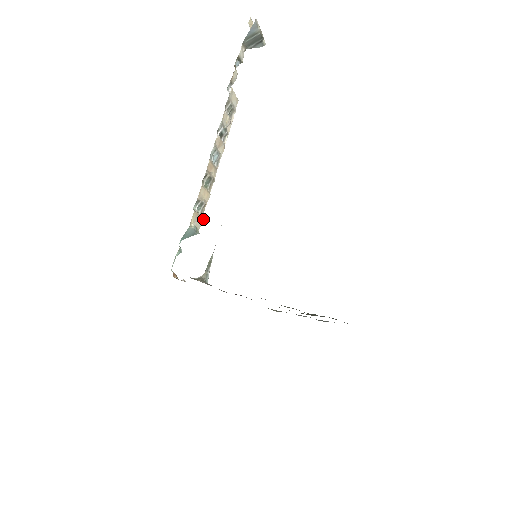
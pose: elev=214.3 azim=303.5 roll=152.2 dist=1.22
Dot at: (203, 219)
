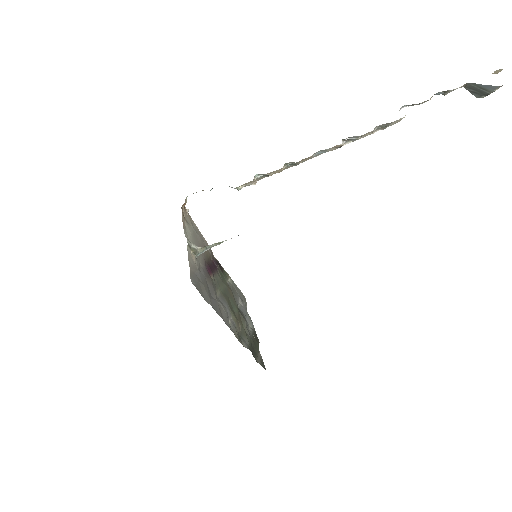
Dot at: (254, 183)
